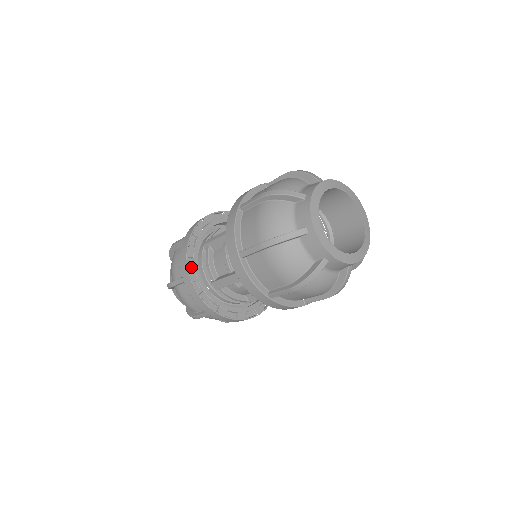
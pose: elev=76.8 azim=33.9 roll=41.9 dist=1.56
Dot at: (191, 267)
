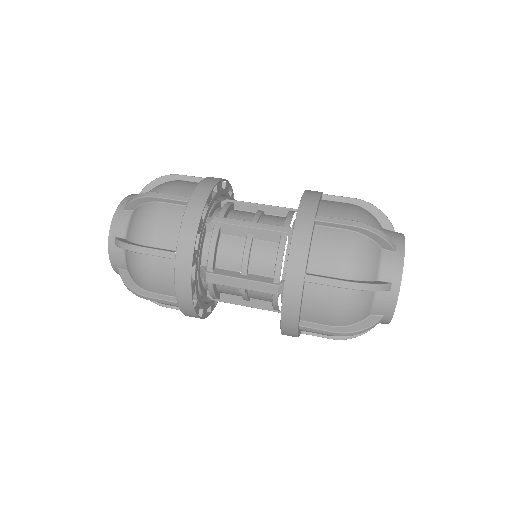
Dot at: occluded
